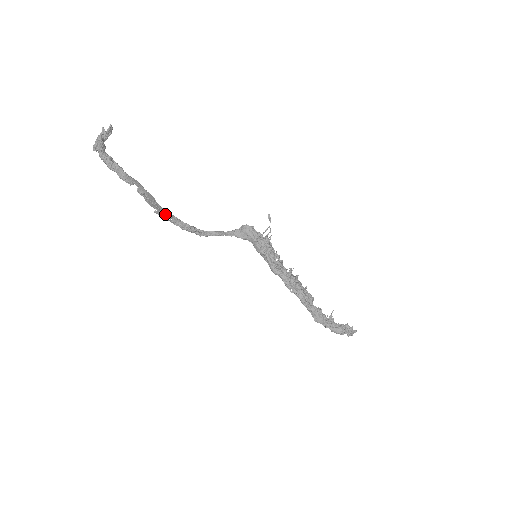
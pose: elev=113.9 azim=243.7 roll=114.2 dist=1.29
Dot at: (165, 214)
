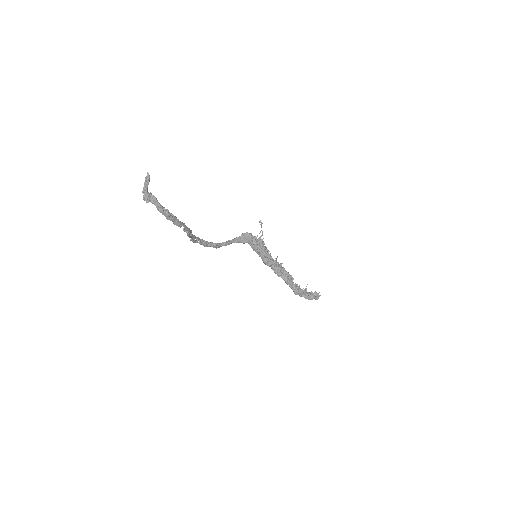
Dot at: occluded
